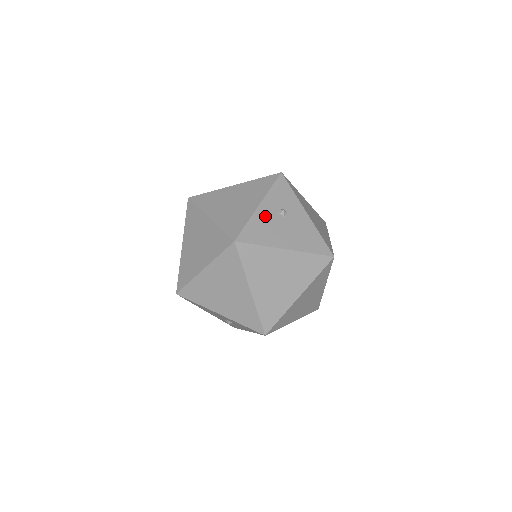
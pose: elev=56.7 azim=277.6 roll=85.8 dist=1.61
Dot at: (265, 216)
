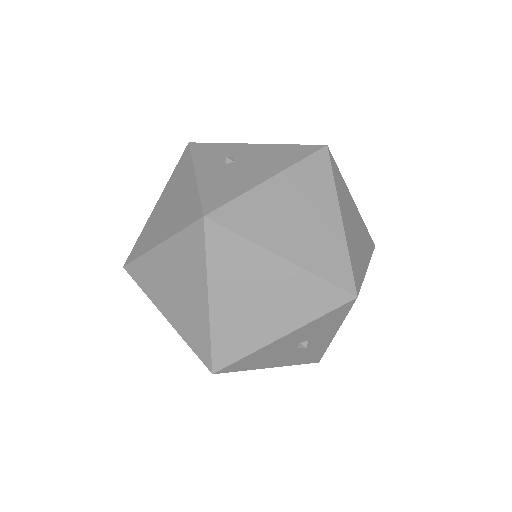
Dot at: (213, 176)
